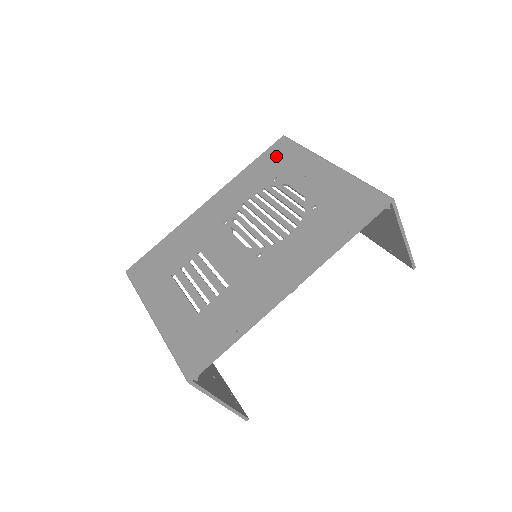
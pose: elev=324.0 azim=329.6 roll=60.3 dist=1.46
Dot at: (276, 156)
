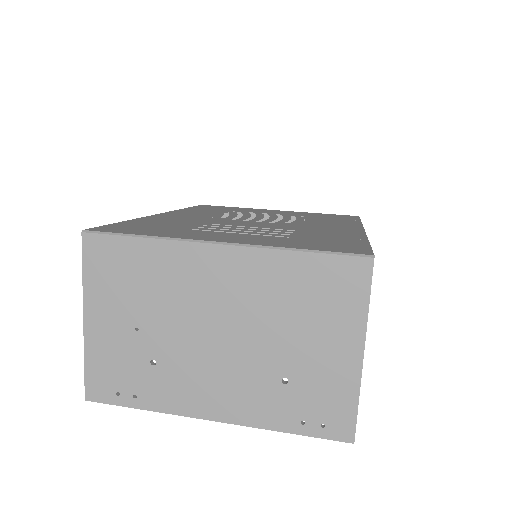
Dot at: (213, 207)
